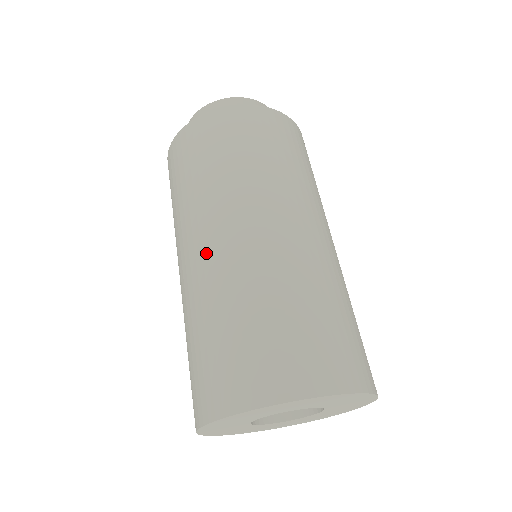
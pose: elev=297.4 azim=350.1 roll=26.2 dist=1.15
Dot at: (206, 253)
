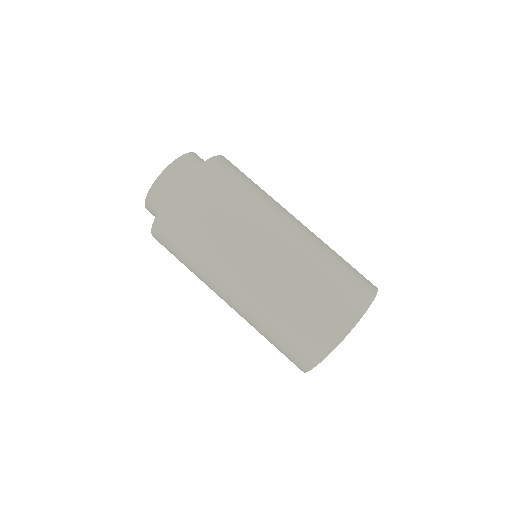
Dot at: (231, 306)
